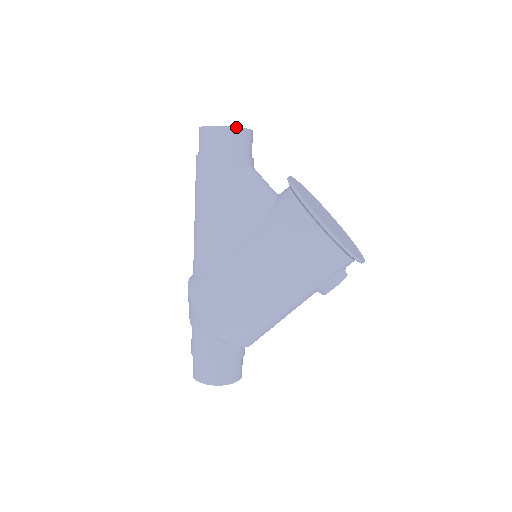
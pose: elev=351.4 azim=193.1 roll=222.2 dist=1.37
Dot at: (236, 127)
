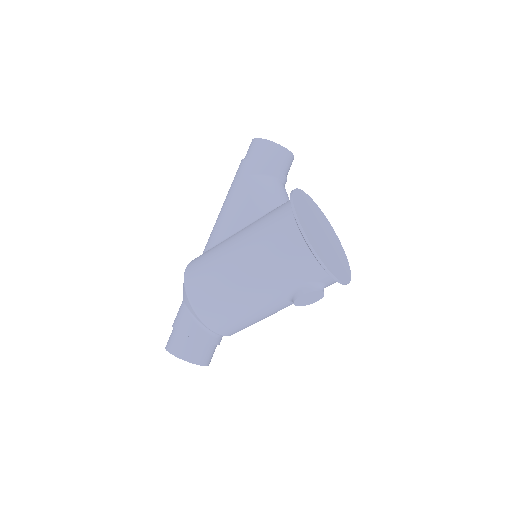
Dot at: (274, 142)
